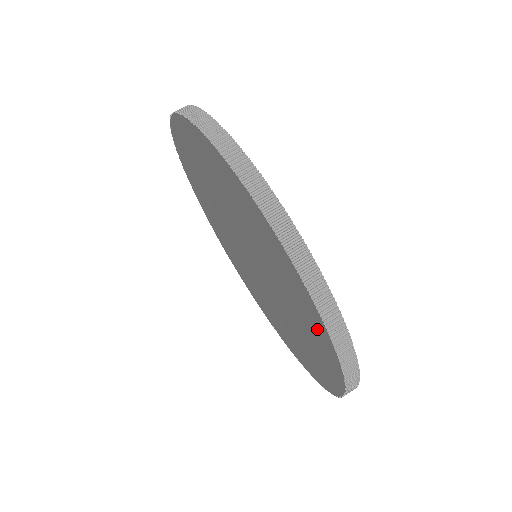
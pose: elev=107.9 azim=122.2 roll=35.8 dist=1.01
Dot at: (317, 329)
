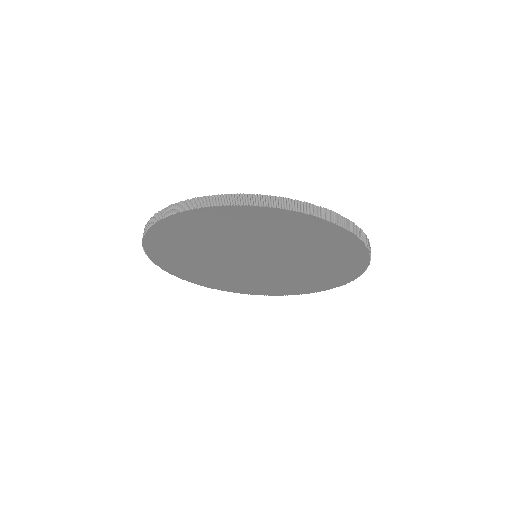
Dot at: (254, 216)
